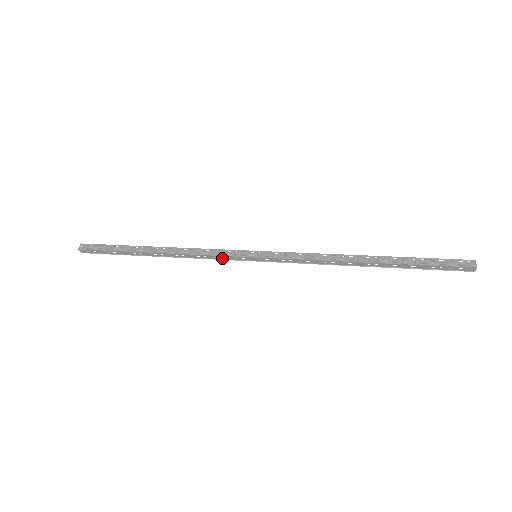
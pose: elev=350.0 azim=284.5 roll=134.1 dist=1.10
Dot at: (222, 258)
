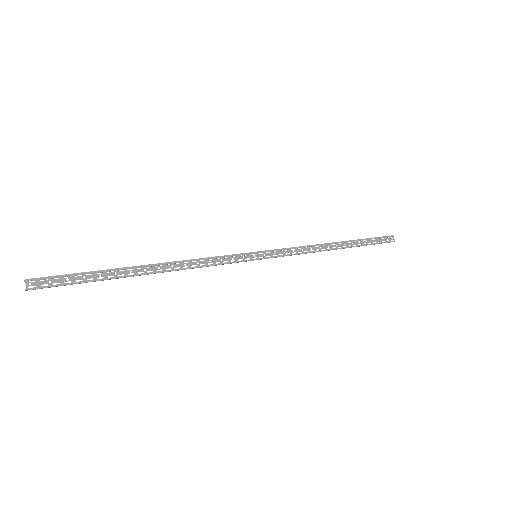
Dot at: occluded
